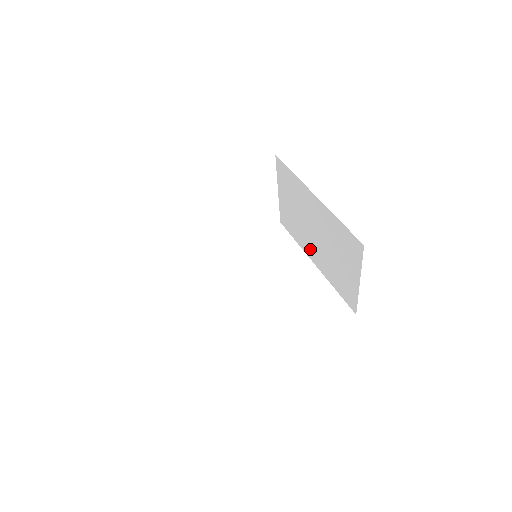
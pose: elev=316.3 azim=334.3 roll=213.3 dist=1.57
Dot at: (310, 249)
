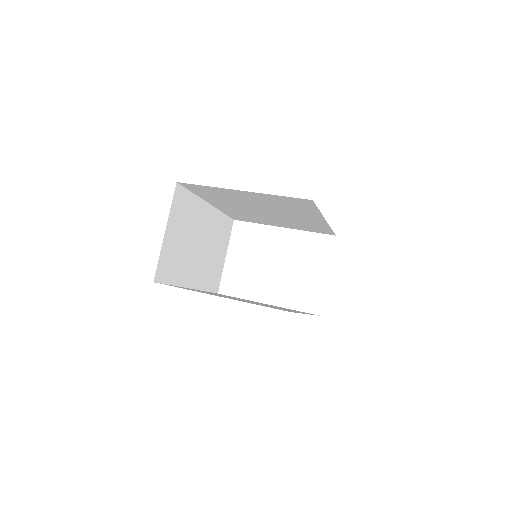
Dot at: occluded
